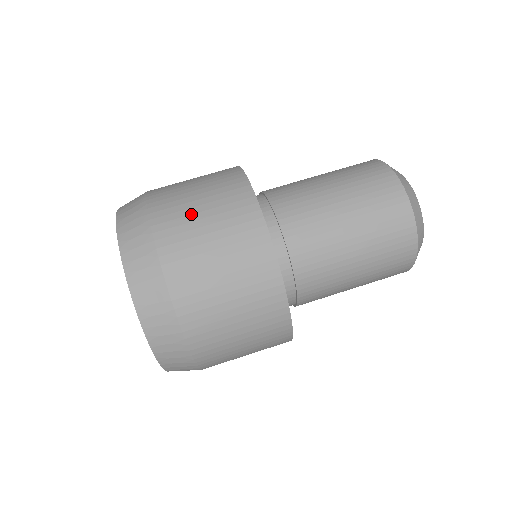
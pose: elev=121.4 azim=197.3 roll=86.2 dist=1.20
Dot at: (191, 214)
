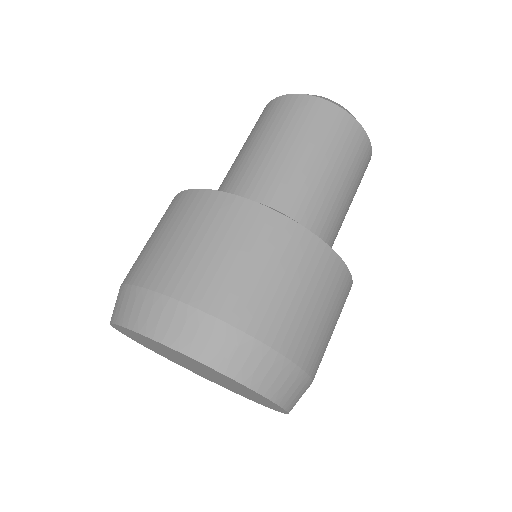
Dot at: (211, 261)
